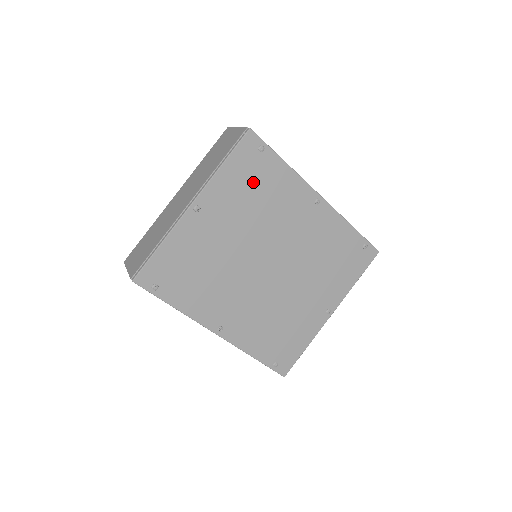
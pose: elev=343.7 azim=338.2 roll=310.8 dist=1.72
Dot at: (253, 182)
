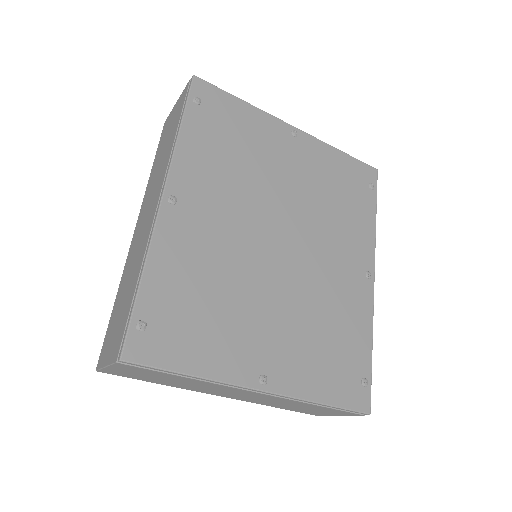
Dot at: (344, 188)
